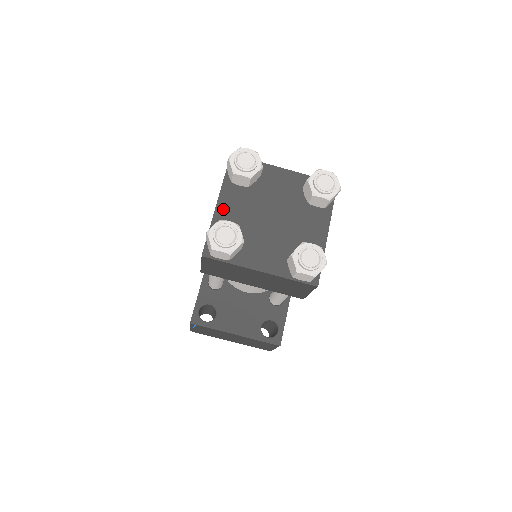
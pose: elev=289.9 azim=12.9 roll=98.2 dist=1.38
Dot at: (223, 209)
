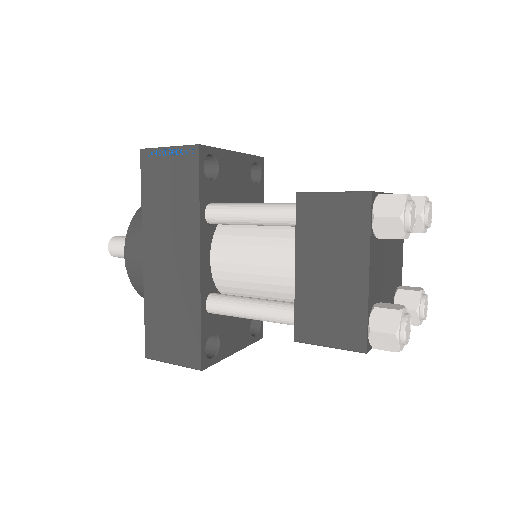
Dot at: (372, 280)
